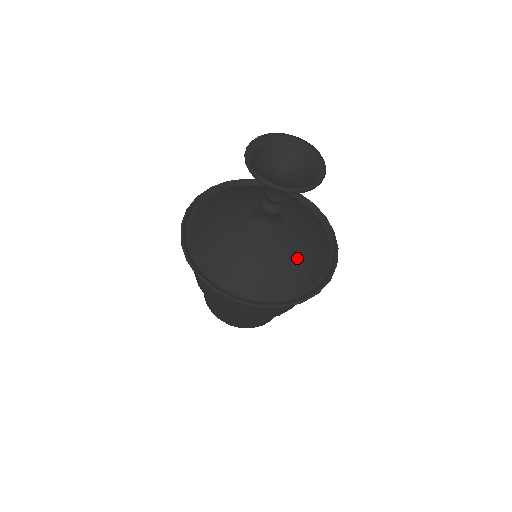
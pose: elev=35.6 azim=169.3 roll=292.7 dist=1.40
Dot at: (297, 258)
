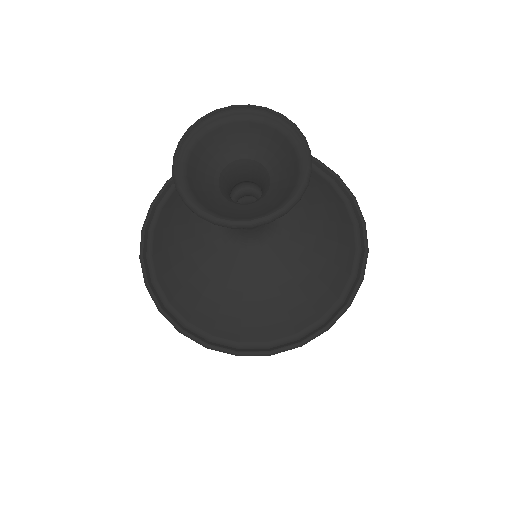
Dot at: (278, 291)
